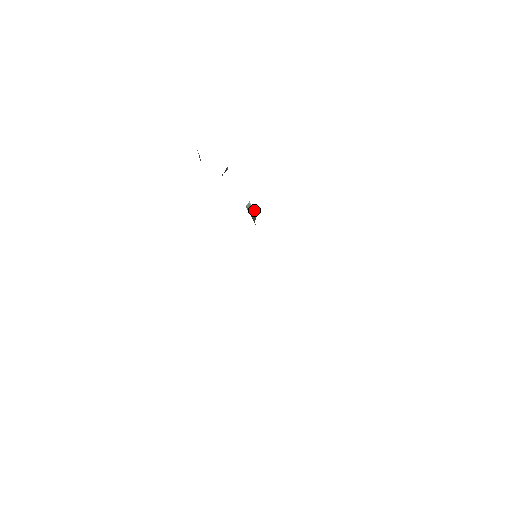
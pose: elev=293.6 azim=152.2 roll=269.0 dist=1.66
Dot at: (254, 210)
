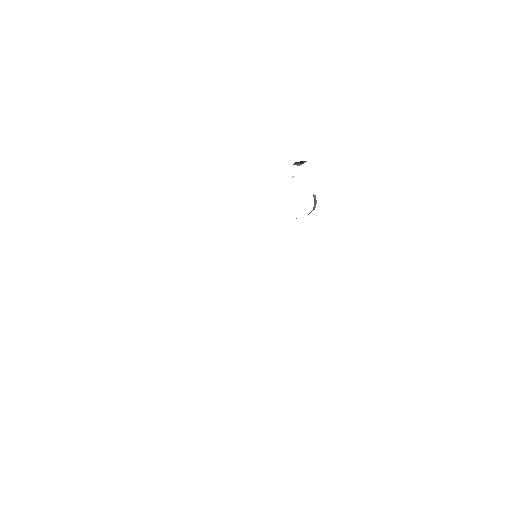
Dot at: occluded
